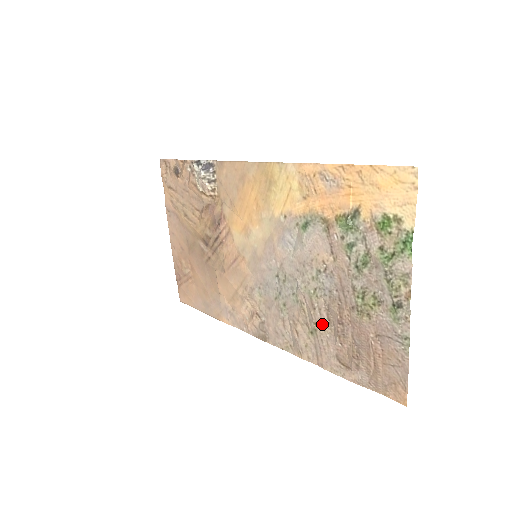
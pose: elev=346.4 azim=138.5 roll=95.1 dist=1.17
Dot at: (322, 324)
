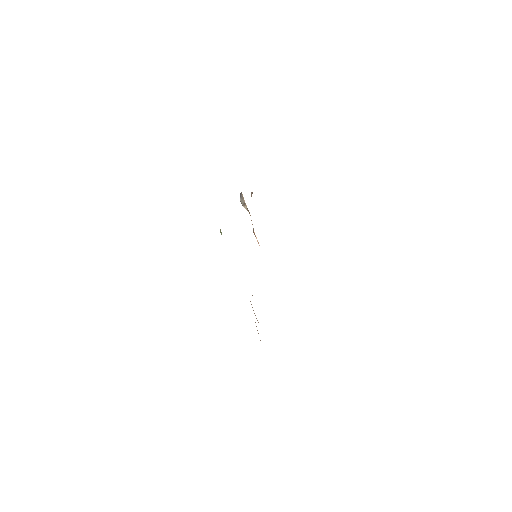
Dot at: occluded
